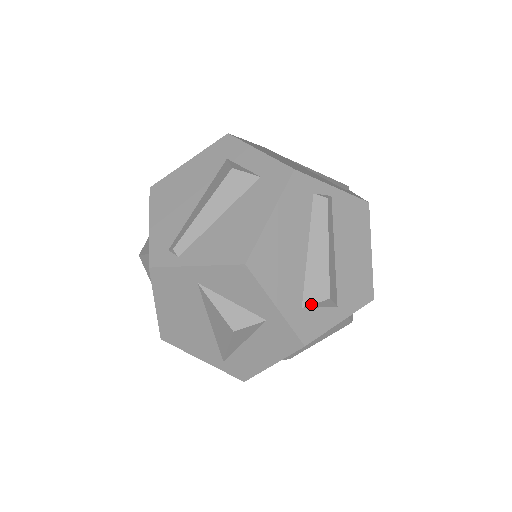
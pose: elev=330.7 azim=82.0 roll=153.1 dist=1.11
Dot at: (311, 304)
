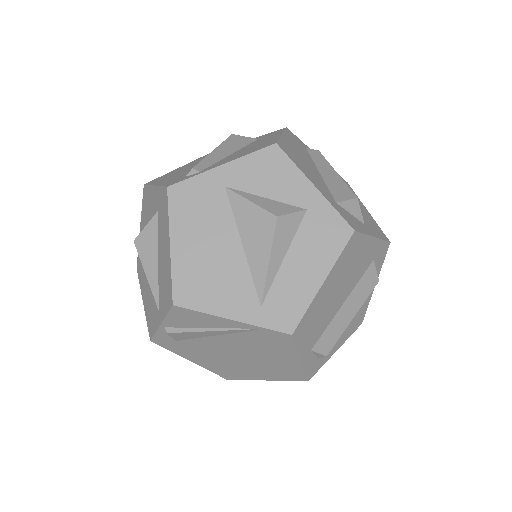
Dot at: (343, 200)
